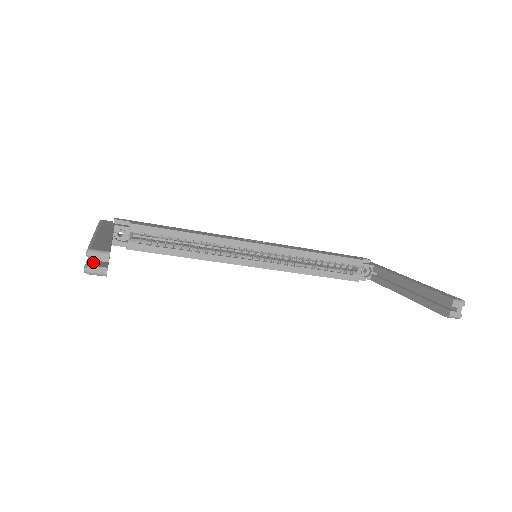
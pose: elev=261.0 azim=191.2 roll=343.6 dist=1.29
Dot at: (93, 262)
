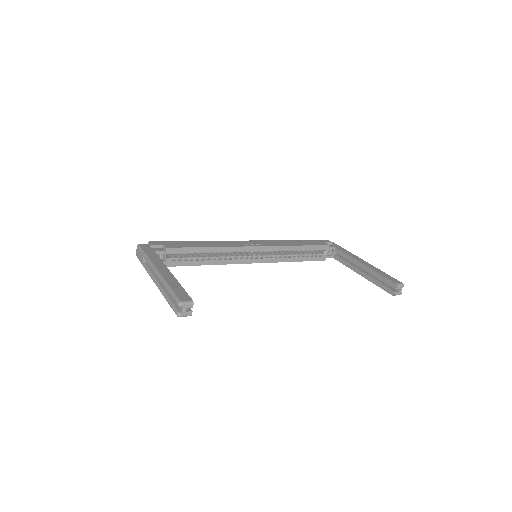
Dot at: (183, 310)
